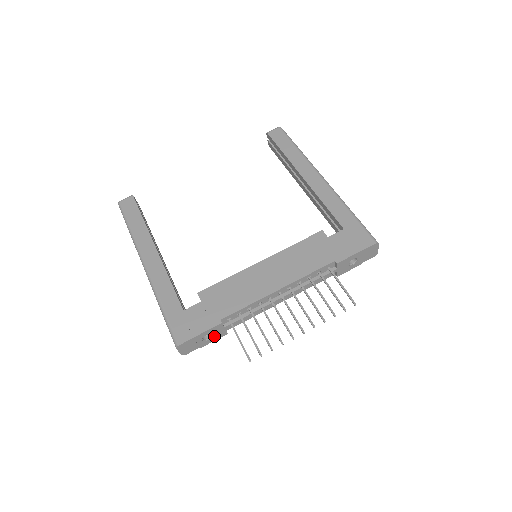
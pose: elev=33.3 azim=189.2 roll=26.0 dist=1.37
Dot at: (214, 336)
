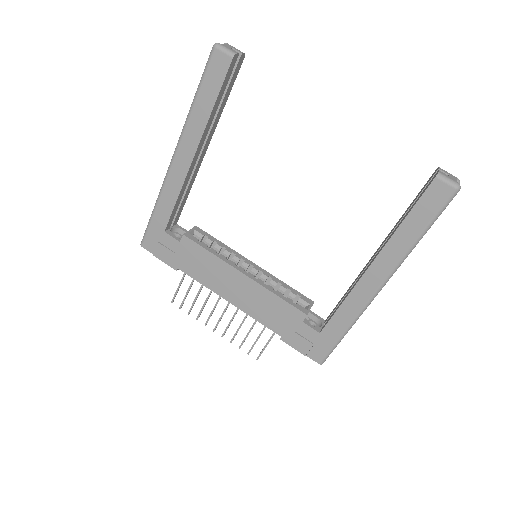
Dot at: occluded
